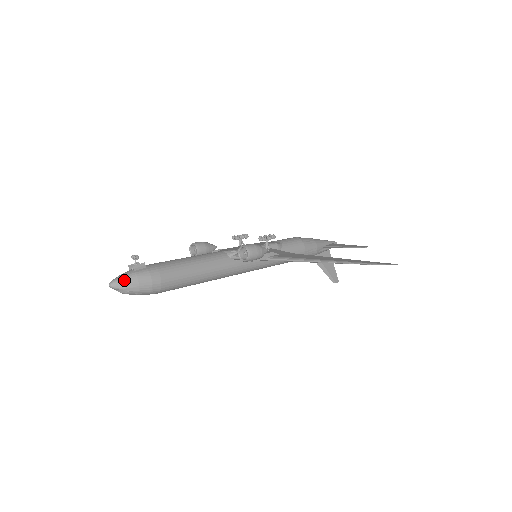
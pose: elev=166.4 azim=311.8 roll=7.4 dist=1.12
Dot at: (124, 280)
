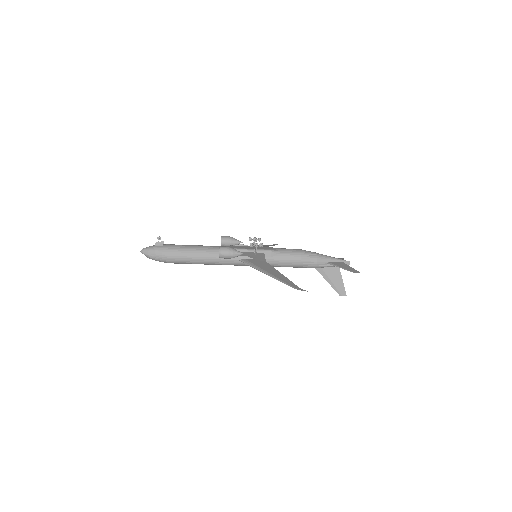
Dot at: (147, 250)
